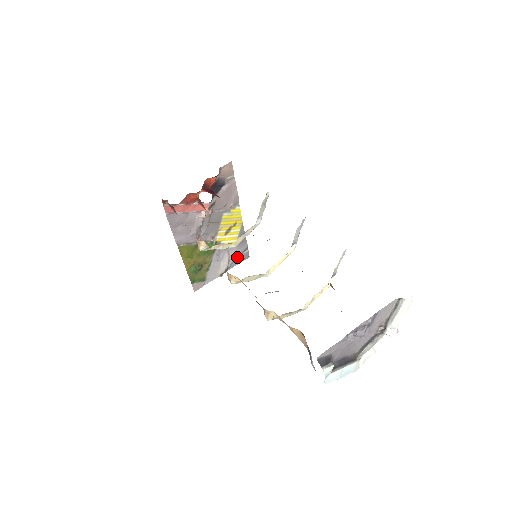
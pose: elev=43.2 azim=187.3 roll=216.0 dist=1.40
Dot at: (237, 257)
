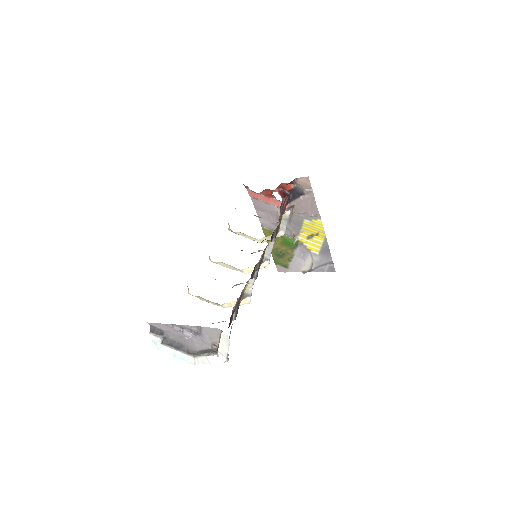
Dot at: (322, 265)
